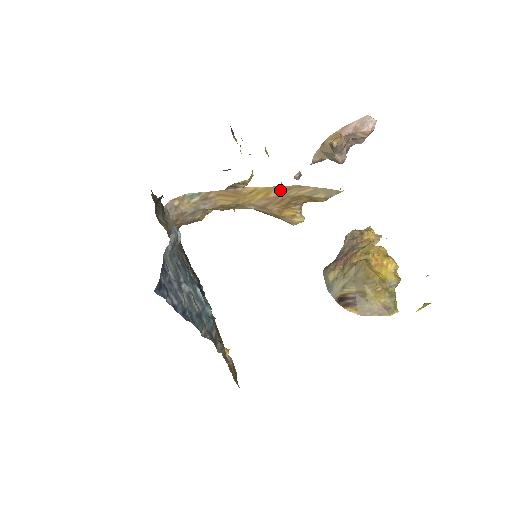
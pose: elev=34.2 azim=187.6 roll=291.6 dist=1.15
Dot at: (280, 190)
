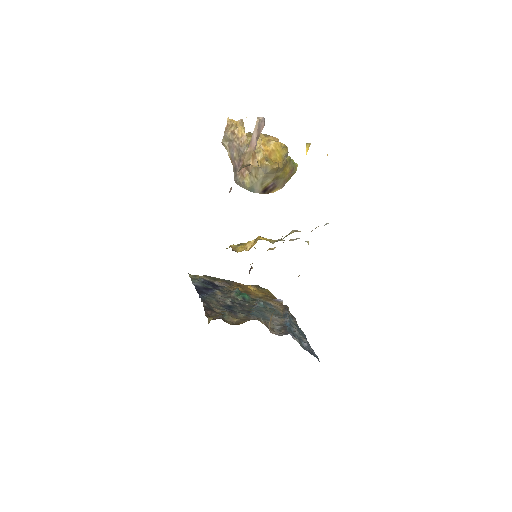
Dot at: occluded
